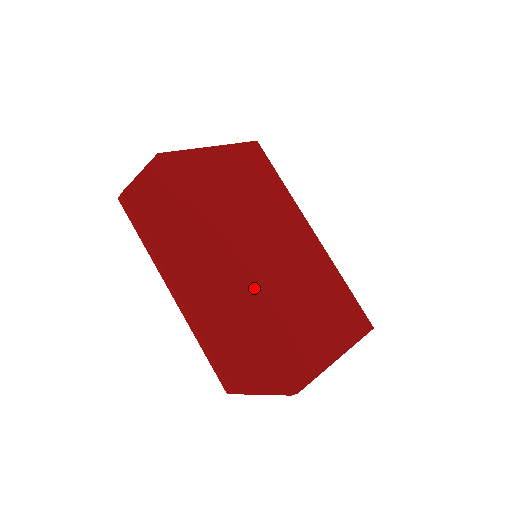
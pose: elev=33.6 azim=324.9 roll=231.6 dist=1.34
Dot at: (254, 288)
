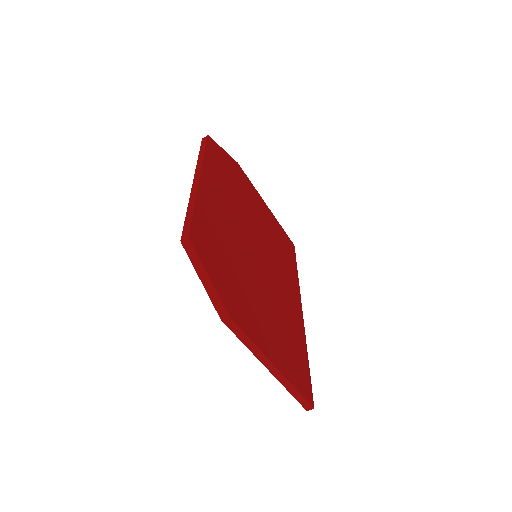
Dot at: (244, 253)
